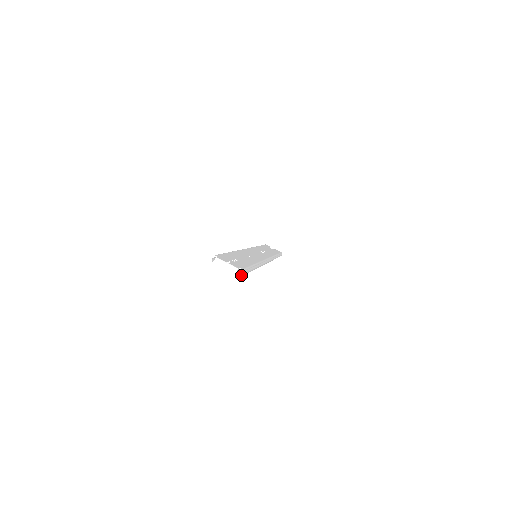
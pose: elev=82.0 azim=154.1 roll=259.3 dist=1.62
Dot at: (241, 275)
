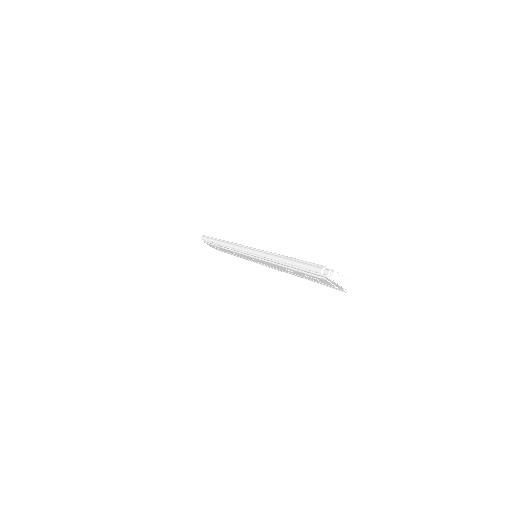
Dot at: occluded
